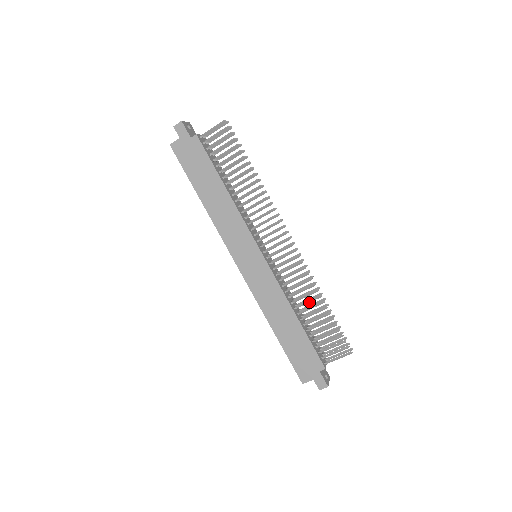
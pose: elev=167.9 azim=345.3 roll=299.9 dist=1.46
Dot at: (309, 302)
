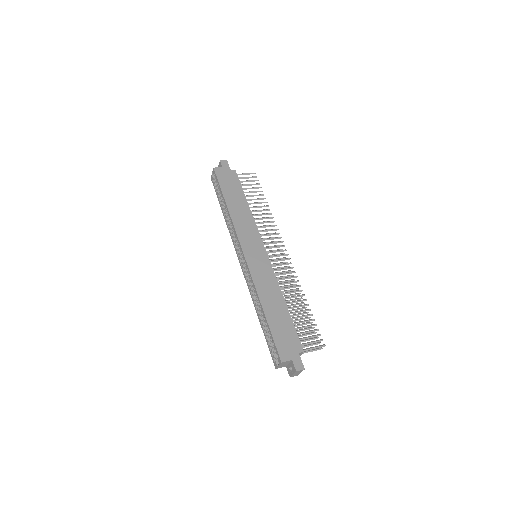
Dot at: (295, 297)
